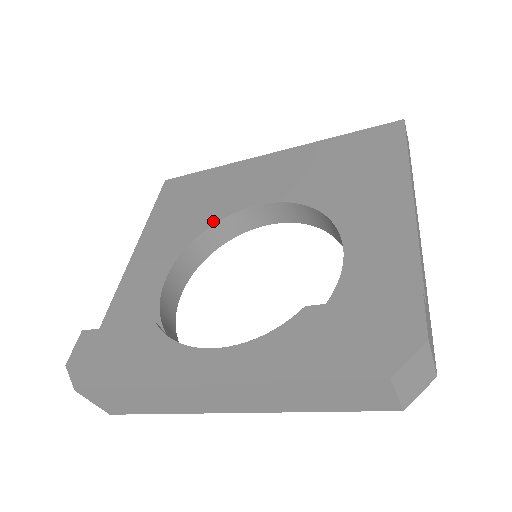
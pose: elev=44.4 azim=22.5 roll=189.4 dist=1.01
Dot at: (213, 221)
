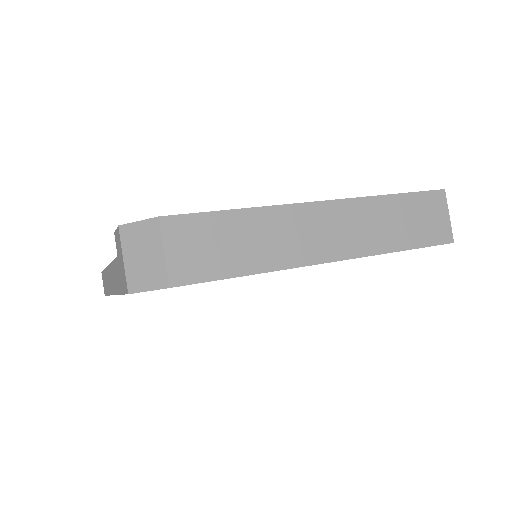
Dot at: occluded
